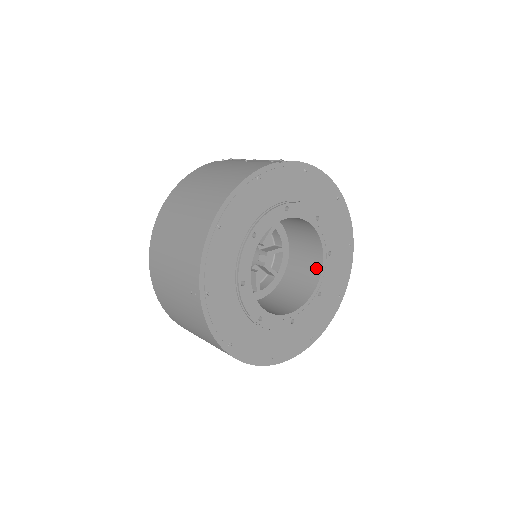
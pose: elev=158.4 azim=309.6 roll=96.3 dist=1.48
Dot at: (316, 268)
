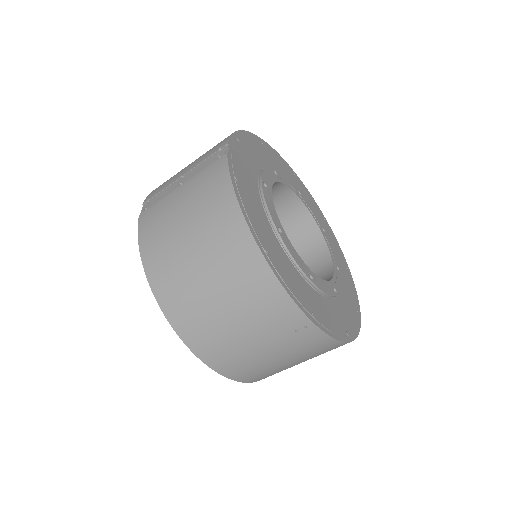
Dot at: (301, 214)
